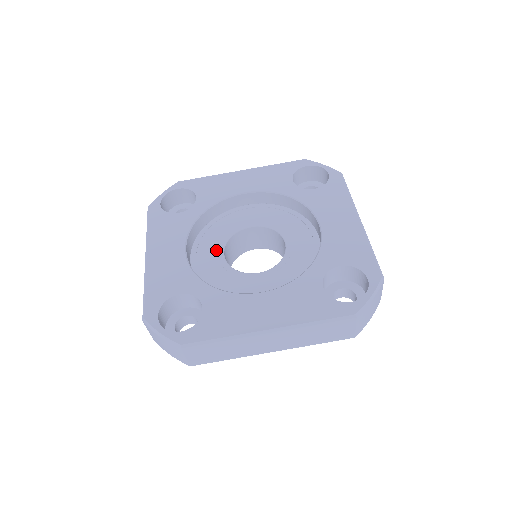
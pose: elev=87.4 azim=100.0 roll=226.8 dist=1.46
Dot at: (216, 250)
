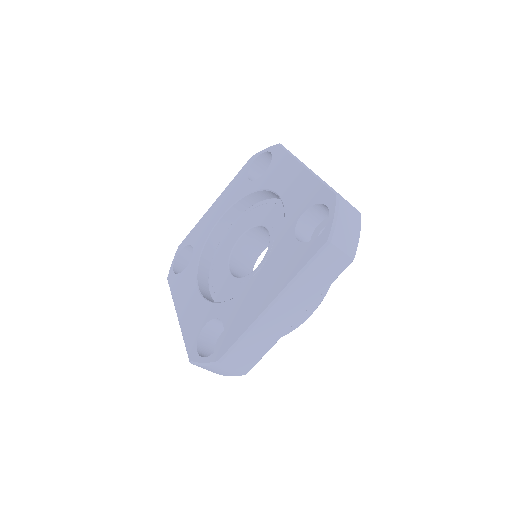
Dot at: (224, 274)
